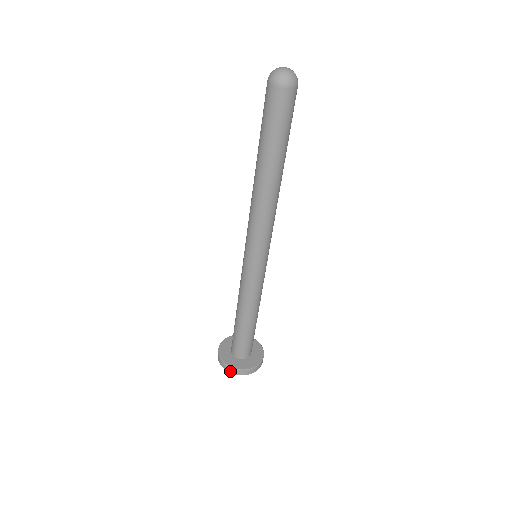
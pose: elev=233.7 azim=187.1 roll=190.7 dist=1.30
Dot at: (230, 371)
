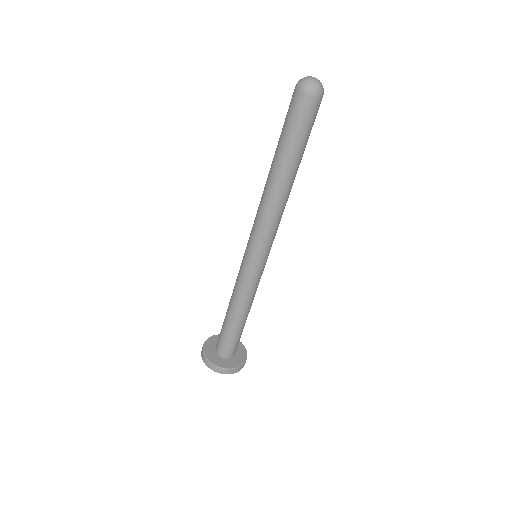
Dot at: (231, 373)
